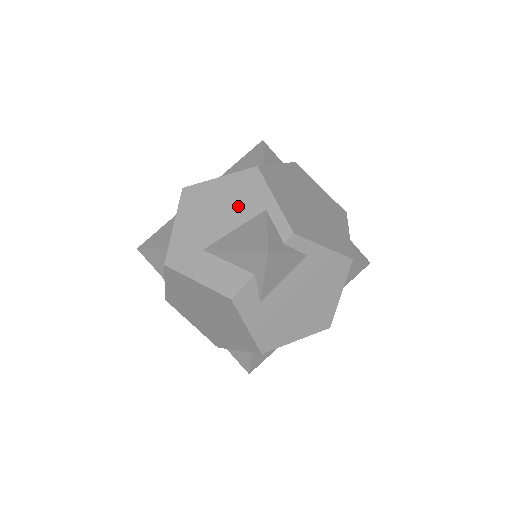
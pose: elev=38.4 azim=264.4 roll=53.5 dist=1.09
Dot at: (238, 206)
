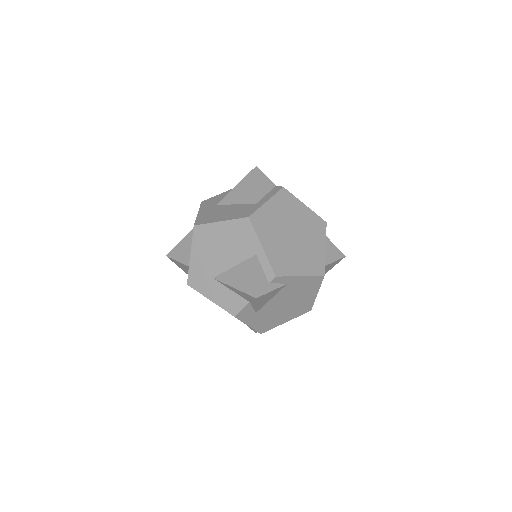
Dot at: (236, 248)
